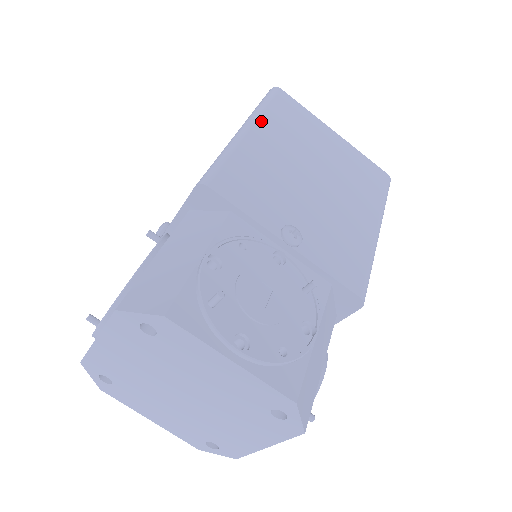
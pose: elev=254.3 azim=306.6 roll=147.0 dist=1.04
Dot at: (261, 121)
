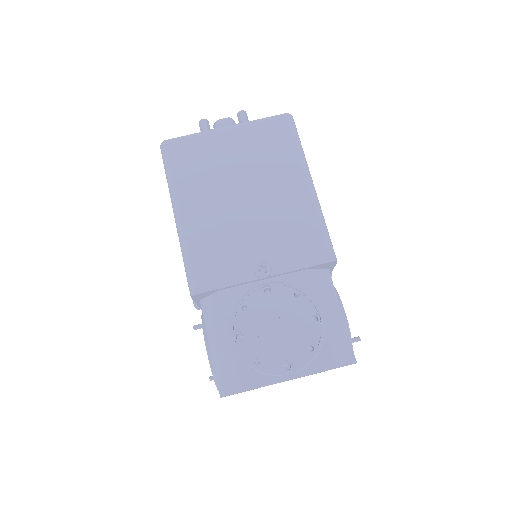
Dot at: (180, 196)
